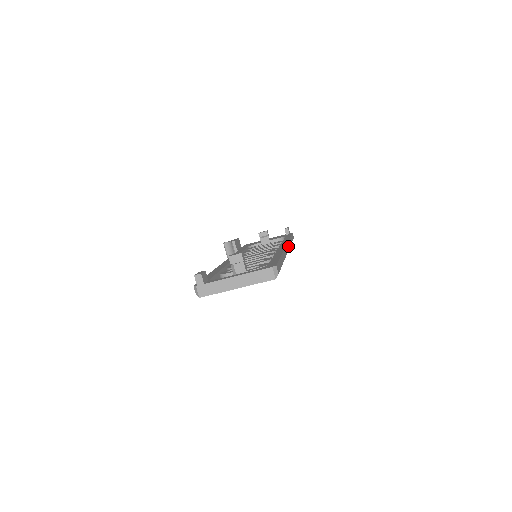
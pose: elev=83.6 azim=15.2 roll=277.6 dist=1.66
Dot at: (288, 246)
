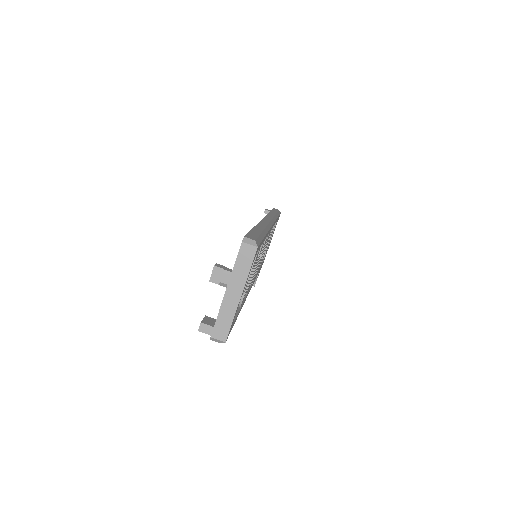
Dot at: occluded
